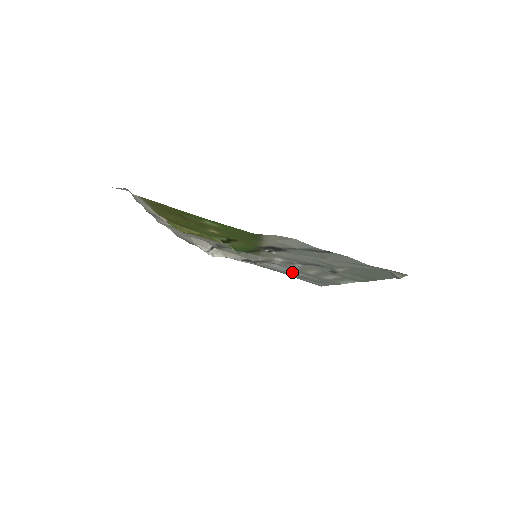
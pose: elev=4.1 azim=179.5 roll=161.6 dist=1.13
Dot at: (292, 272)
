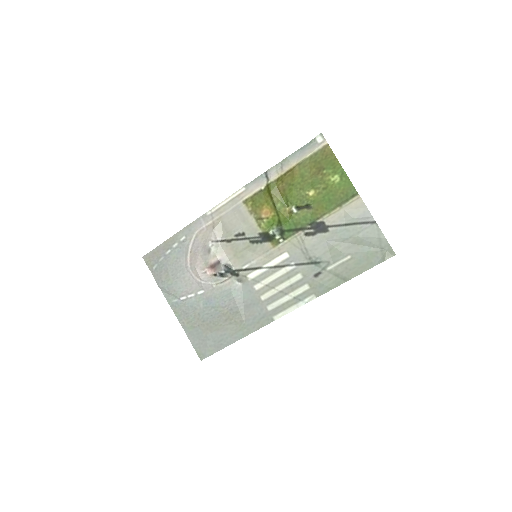
Dot at: (238, 301)
